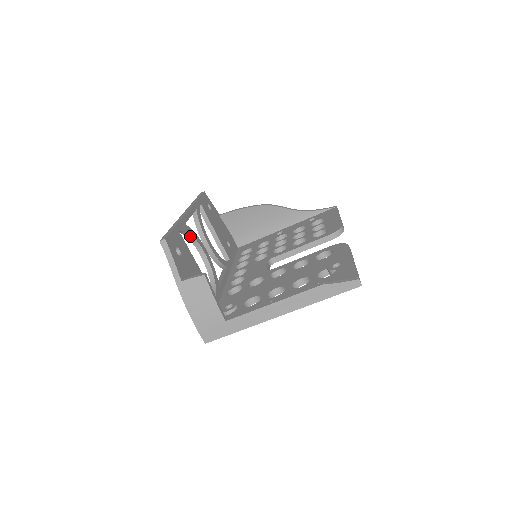
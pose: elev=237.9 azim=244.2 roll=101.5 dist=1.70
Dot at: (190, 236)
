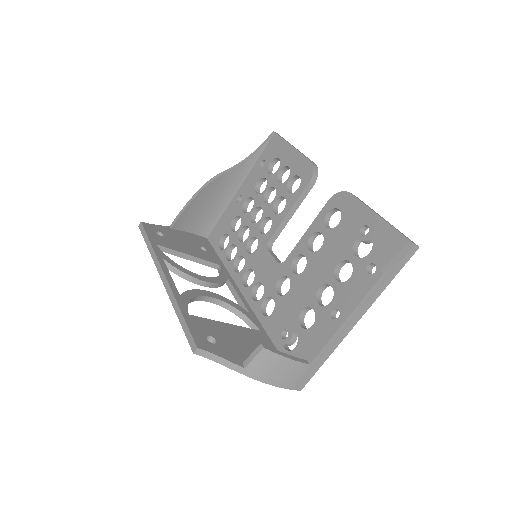
Dot at: (192, 300)
